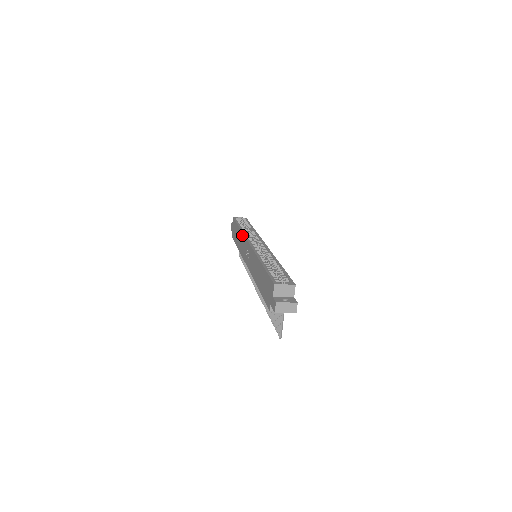
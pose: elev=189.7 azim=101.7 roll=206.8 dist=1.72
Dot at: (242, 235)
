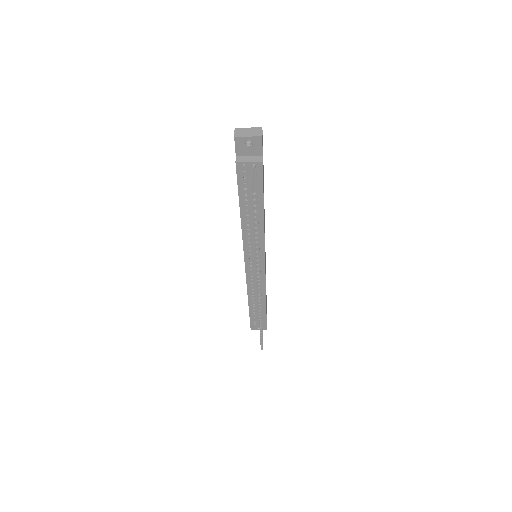
Dot at: occluded
